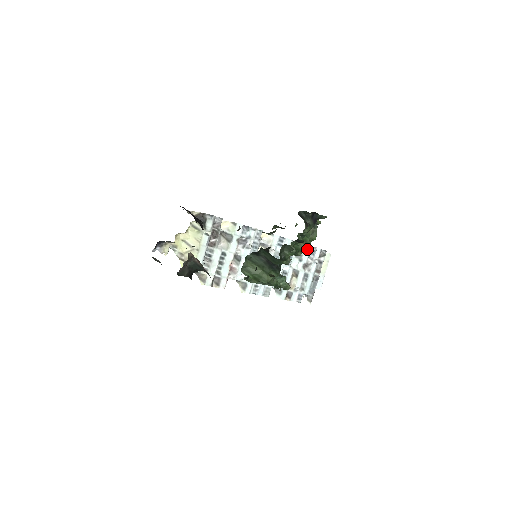
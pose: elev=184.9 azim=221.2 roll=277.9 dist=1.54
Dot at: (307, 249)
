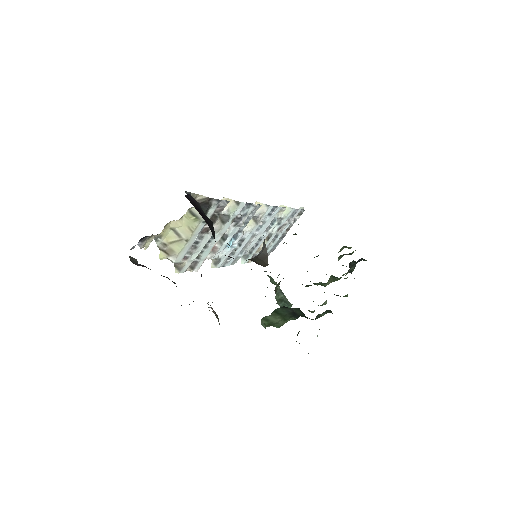
Dot at: (290, 212)
